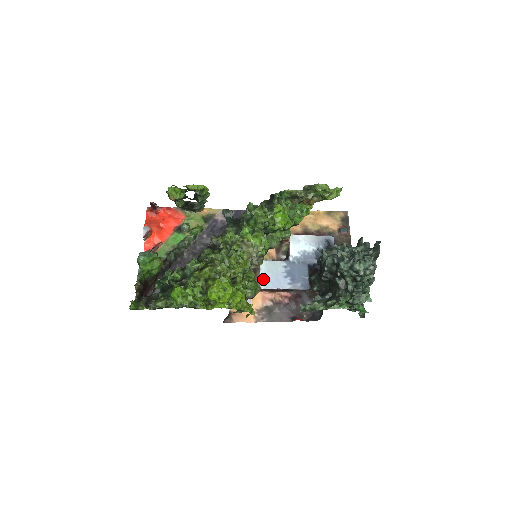
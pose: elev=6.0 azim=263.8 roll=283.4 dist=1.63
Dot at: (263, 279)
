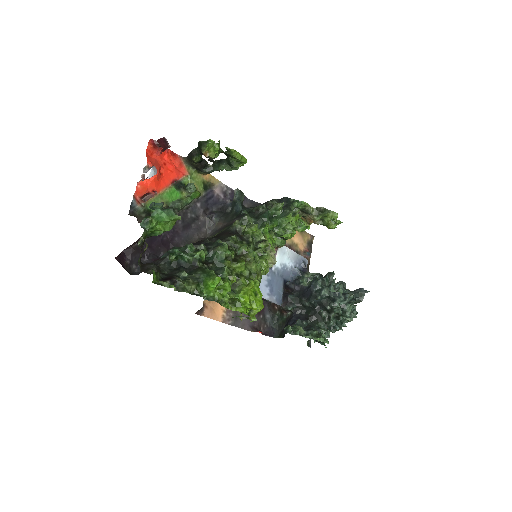
Dot at: occluded
